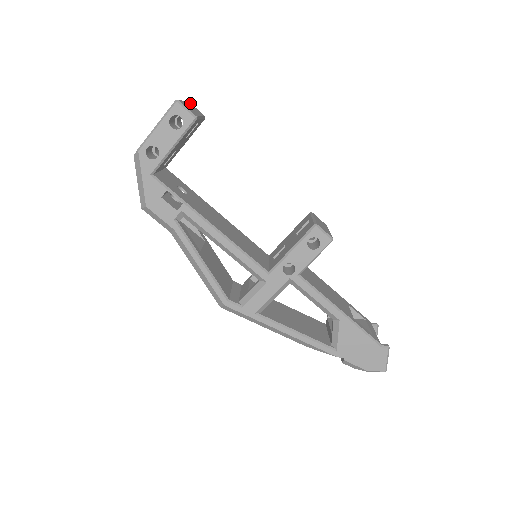
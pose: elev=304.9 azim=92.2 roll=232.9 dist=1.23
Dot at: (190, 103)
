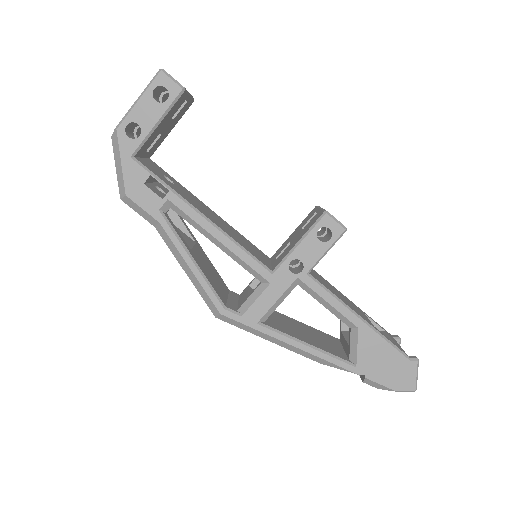
Dot at: occluded
